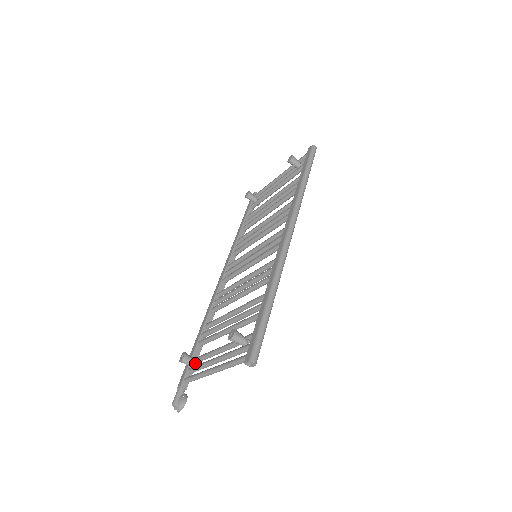
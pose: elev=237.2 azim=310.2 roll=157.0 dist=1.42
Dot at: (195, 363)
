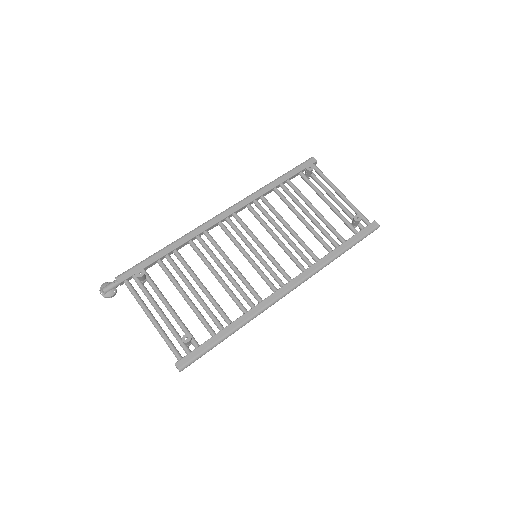
Dot at: (143, 281)
